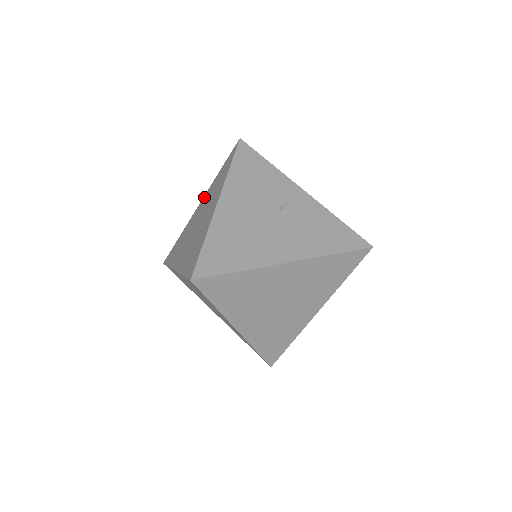
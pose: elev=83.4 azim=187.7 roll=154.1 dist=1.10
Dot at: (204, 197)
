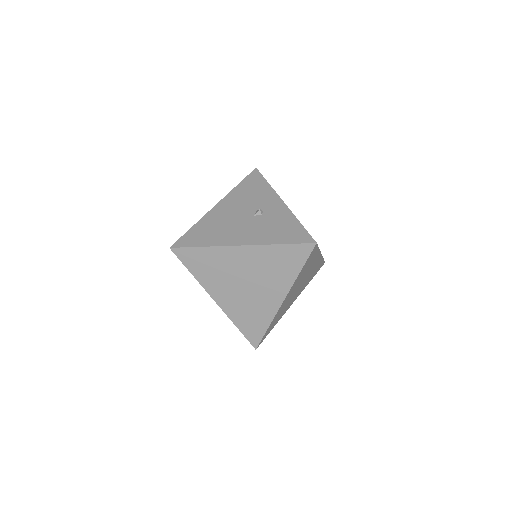
Dot at: occluded
